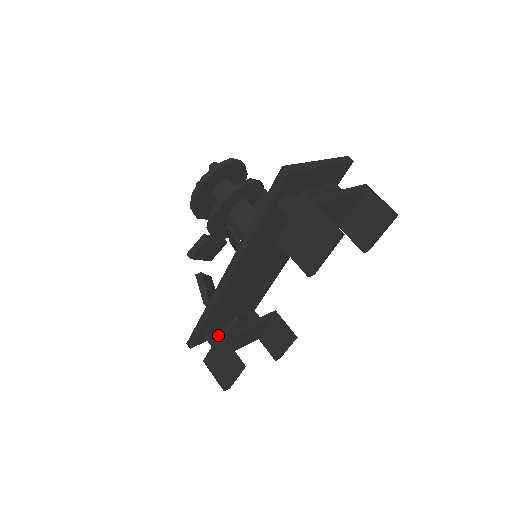
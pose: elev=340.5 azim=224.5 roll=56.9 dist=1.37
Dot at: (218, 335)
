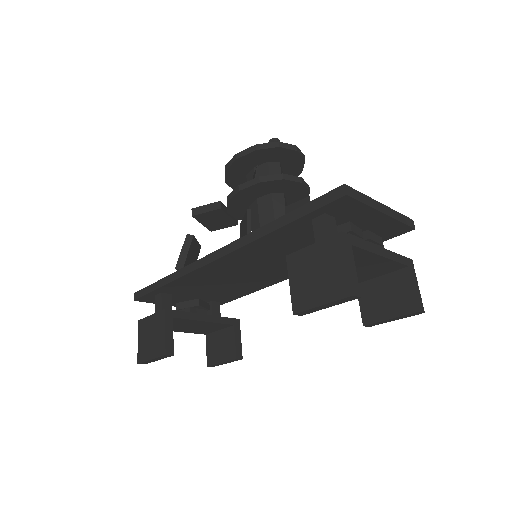
Dot at: (169, 306)
